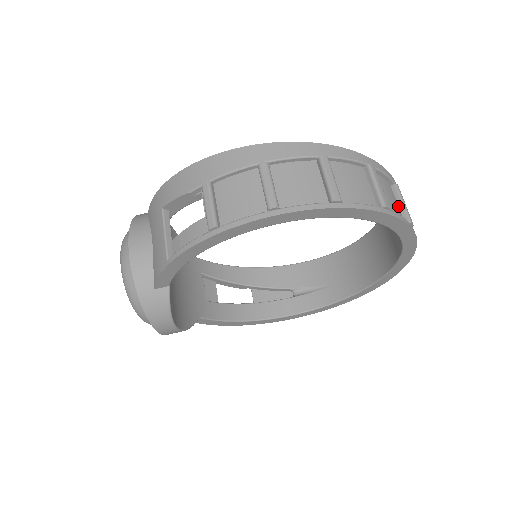
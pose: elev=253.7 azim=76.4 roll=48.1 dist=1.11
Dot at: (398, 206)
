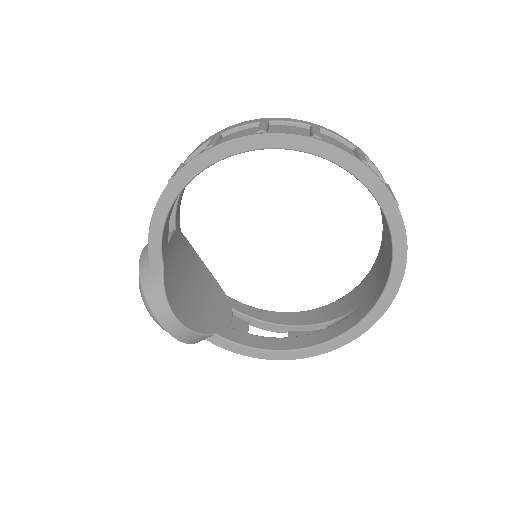
Dot at: occluded
